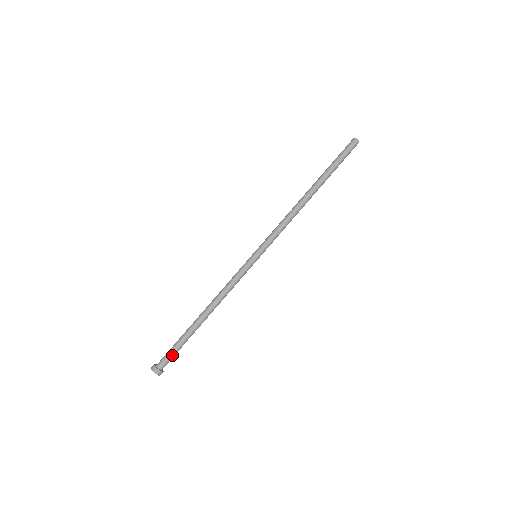
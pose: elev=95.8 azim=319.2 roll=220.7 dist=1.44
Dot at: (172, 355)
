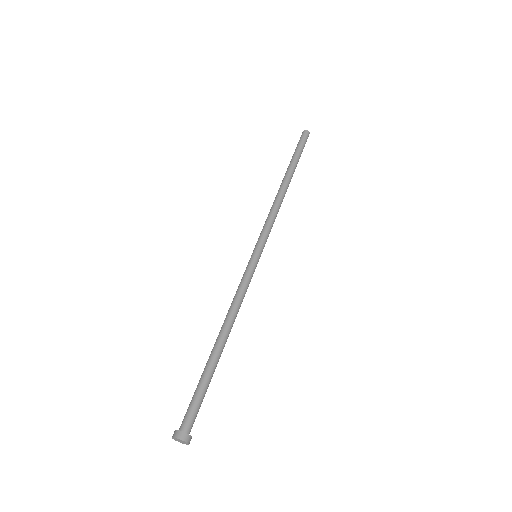
Dot at: (198, 406)
